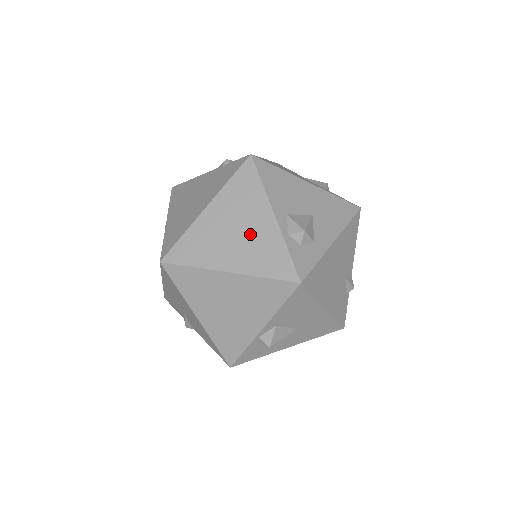
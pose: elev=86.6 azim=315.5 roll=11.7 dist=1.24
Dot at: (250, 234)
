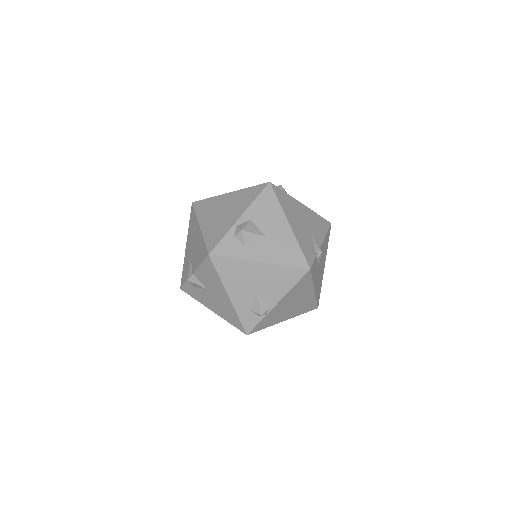
Dot at: occluded
